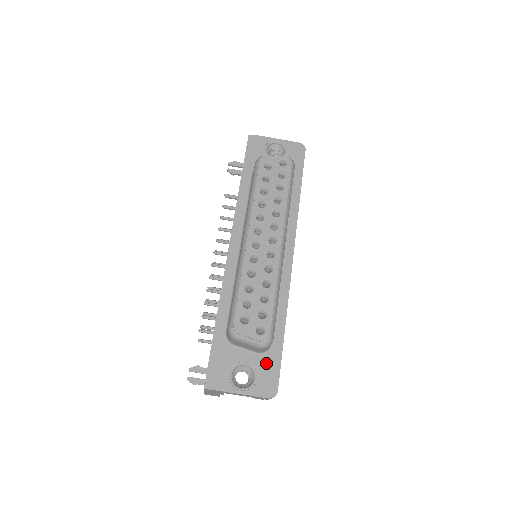
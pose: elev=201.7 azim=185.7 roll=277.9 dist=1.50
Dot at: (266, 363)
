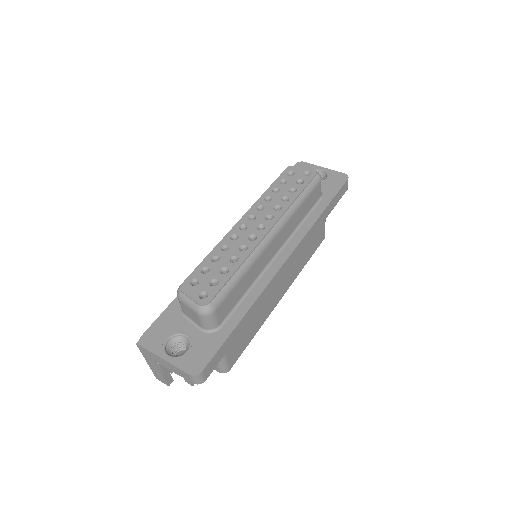
Dot at: (206, 341)
